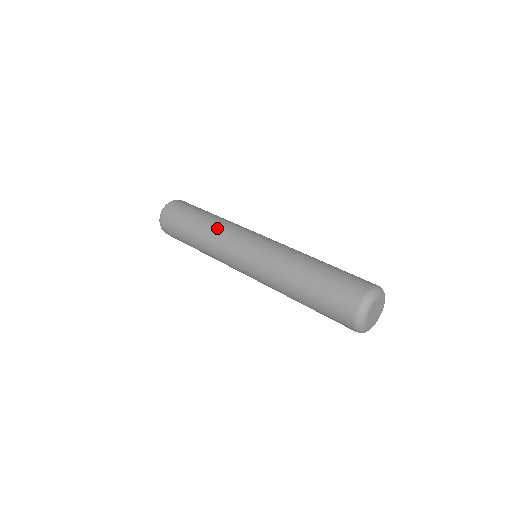
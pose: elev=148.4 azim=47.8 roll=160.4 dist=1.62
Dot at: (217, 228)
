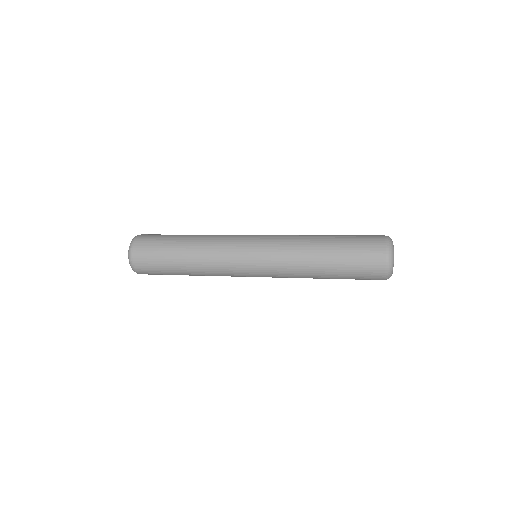
Dot at: (210, 238)
